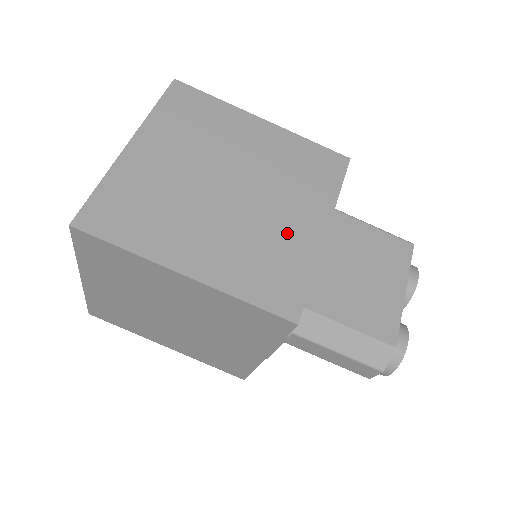
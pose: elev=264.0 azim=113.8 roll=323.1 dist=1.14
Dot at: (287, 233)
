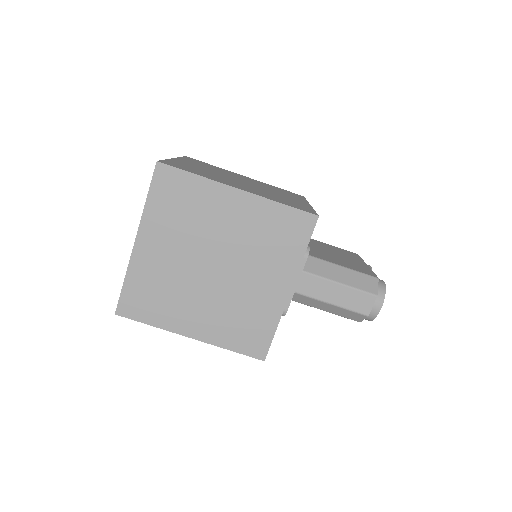
Dot at: (288, 198)
